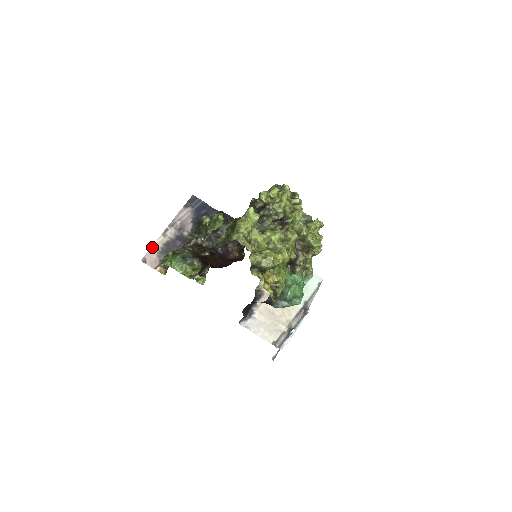
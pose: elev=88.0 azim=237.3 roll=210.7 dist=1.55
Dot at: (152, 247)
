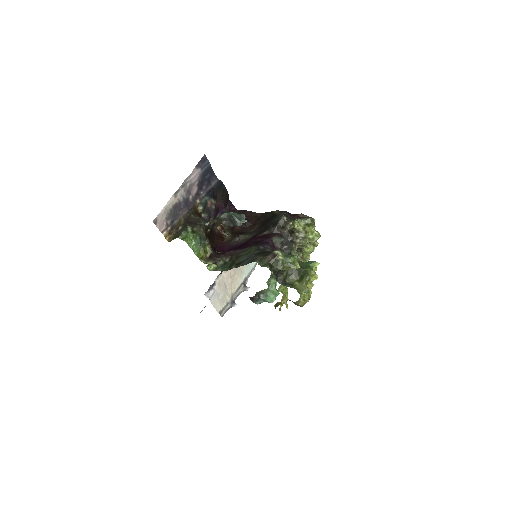
Dot at: (164, 207)
